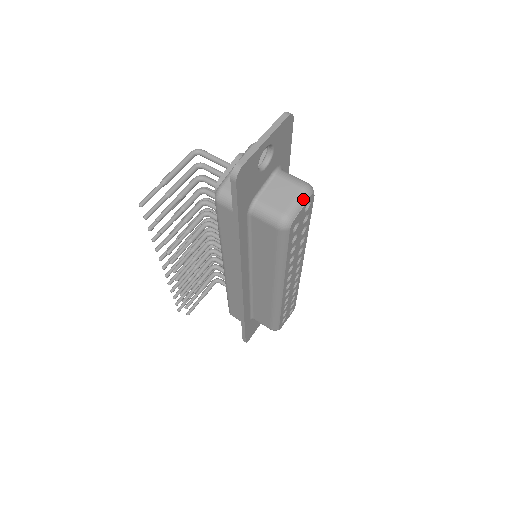
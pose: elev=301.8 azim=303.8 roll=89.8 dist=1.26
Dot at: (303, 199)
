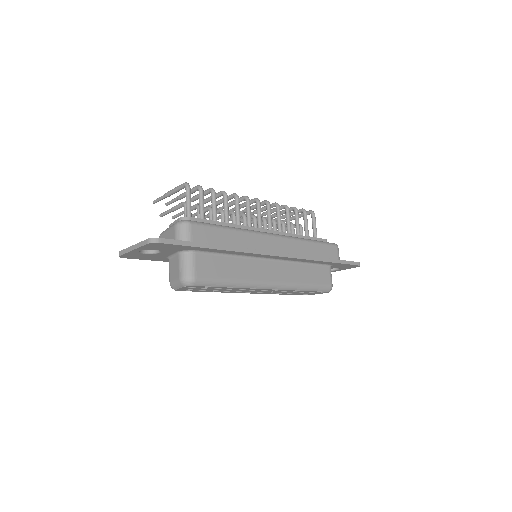
Dot at: (179, 285)
